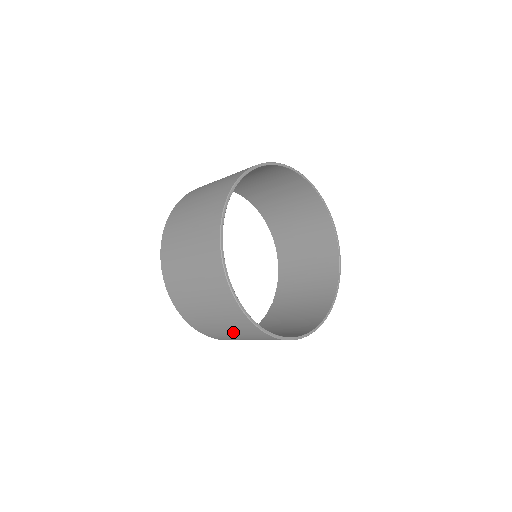
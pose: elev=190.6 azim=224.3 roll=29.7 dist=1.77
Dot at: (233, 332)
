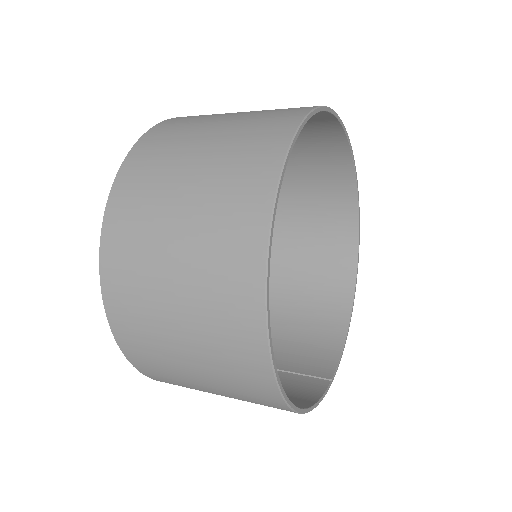
Dot at: (191, 338)
